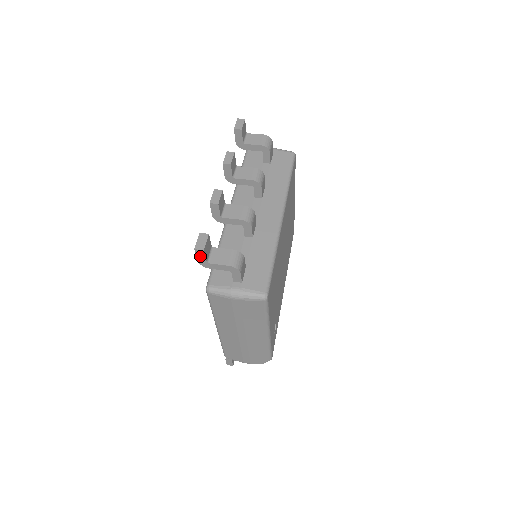
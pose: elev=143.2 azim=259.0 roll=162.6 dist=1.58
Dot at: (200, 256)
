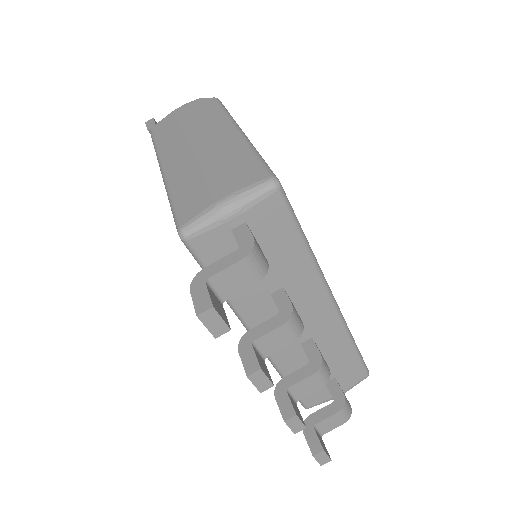
Dot at: occluded
